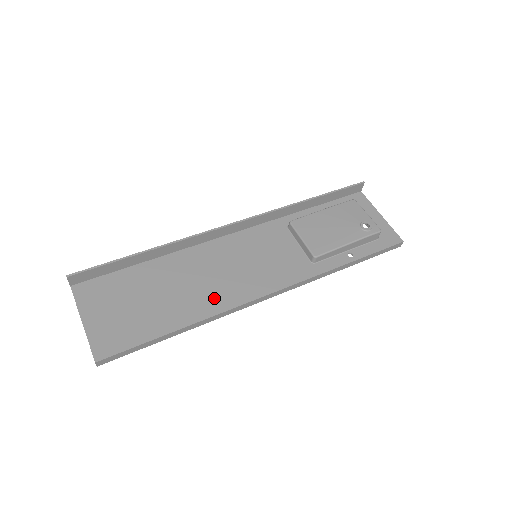
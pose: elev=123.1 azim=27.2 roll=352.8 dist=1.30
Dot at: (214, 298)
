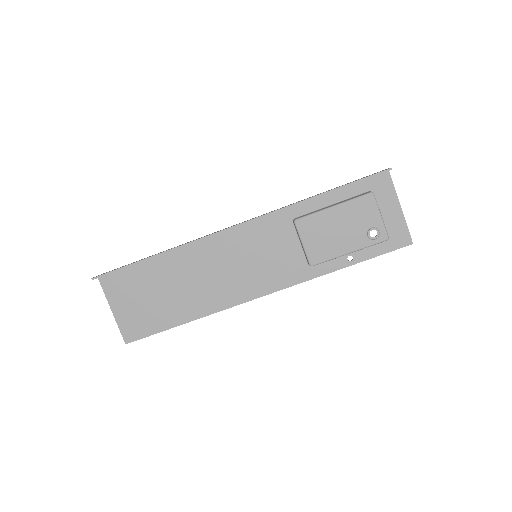
Dot at: (215, 297)
